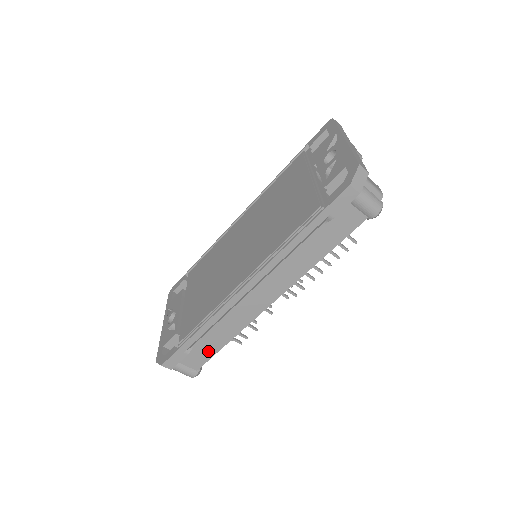
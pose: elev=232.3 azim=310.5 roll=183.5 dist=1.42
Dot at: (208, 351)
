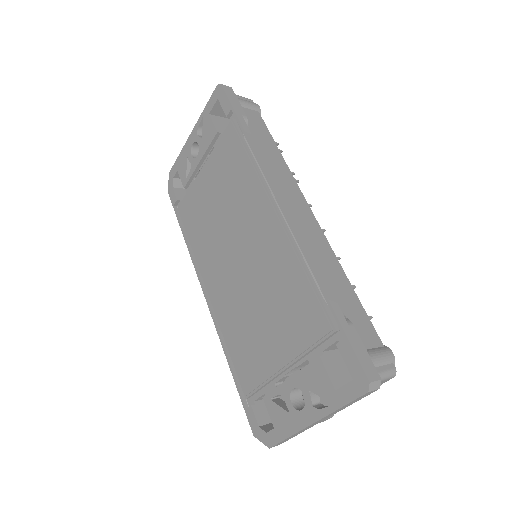
Dot at: occluded
